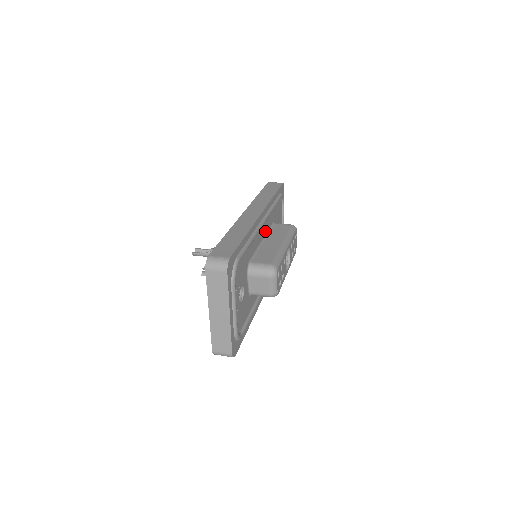
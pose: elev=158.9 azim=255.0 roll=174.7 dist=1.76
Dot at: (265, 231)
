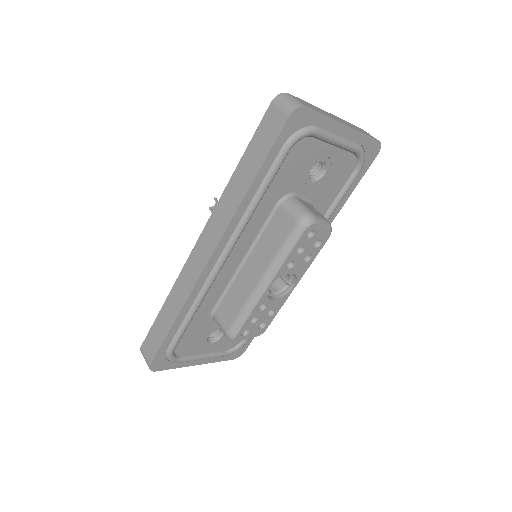
Dot at: (247, 245)
